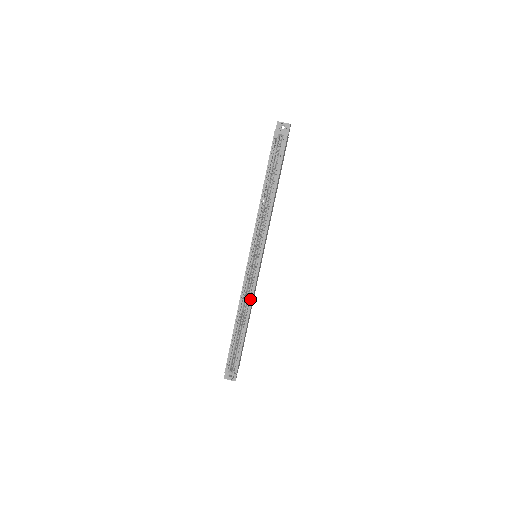
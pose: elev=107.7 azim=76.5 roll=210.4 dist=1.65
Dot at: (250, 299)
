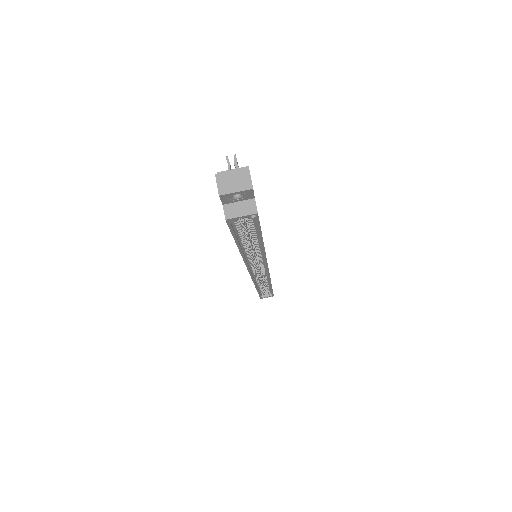
Dot at: (267, 280)
